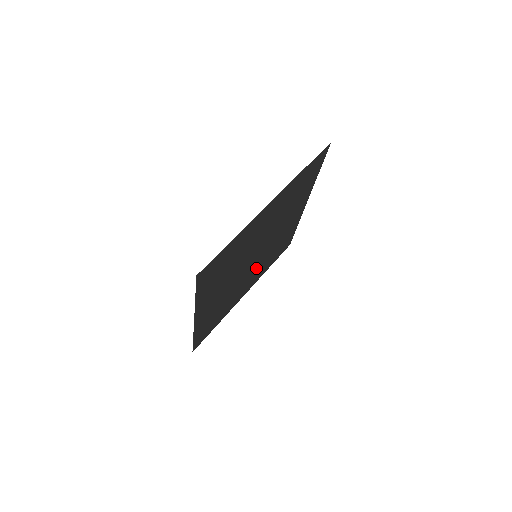
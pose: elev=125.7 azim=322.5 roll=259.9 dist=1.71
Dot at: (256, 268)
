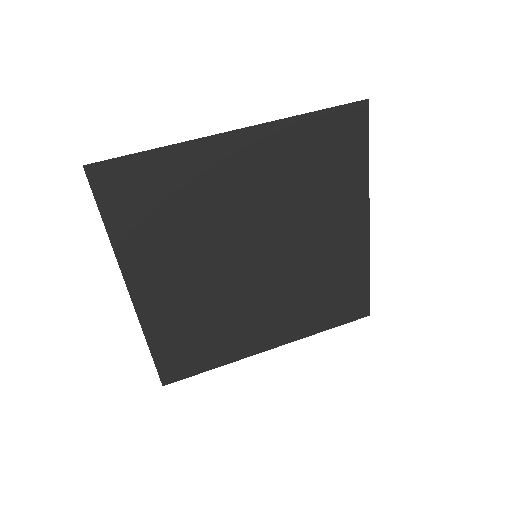
Dot at: (275, 296)
